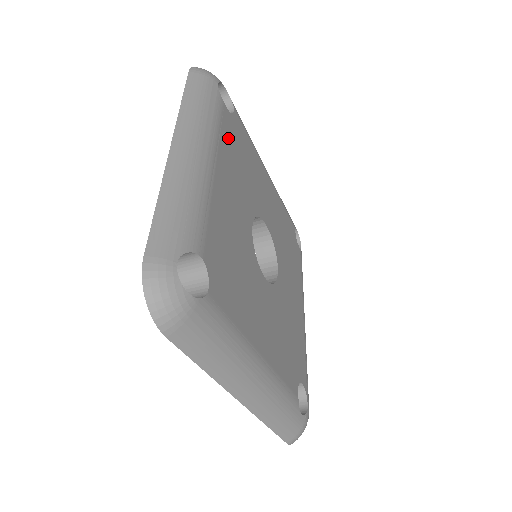
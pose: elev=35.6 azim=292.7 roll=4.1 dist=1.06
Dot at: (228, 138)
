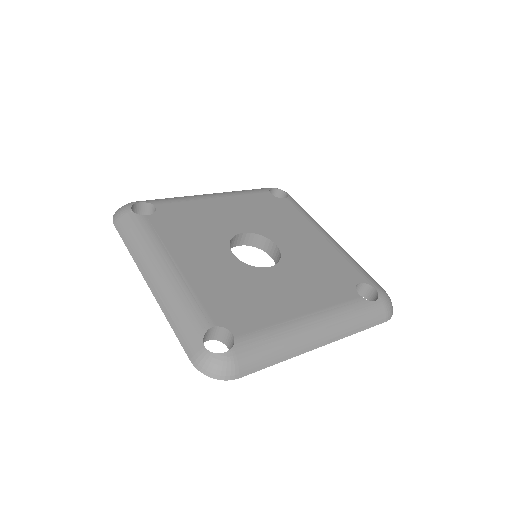
Dot at: (168, 231)
